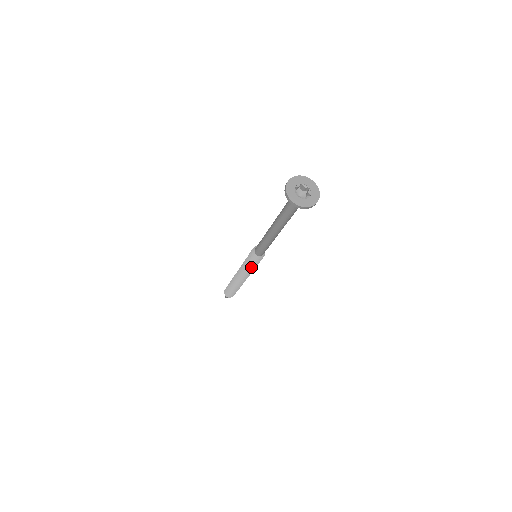
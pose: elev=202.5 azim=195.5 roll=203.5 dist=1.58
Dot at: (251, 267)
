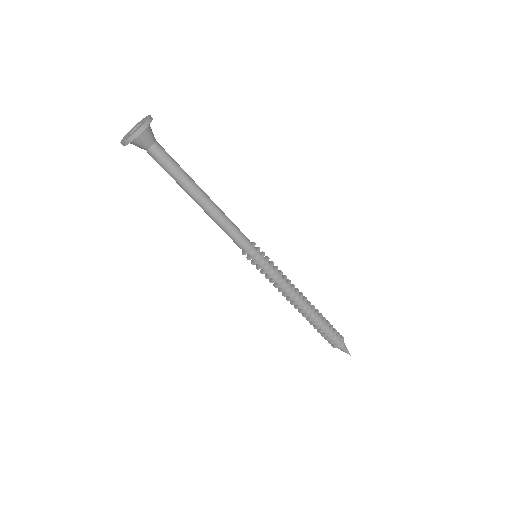
Dot at: (272, 274)
